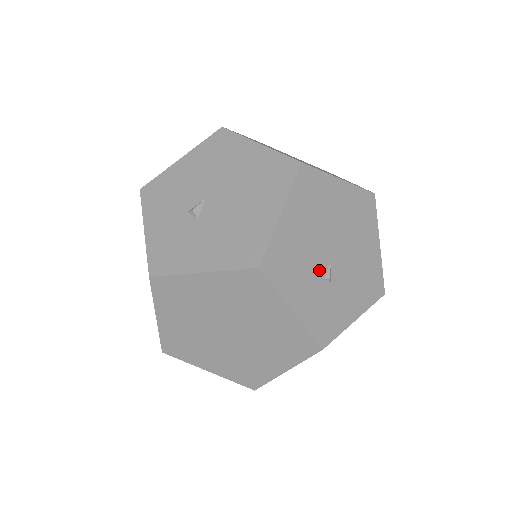
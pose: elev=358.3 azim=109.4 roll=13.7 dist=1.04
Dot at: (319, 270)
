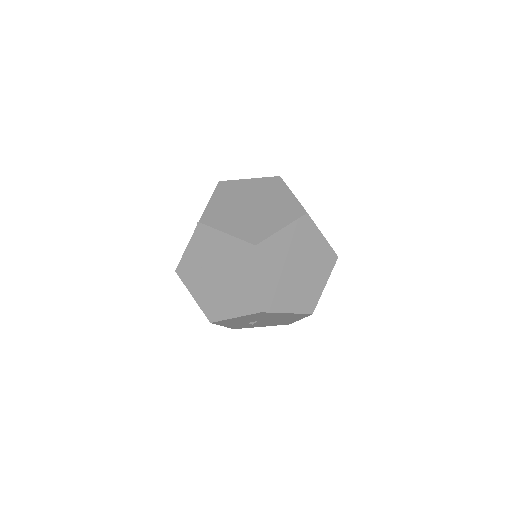
Dot at: occluded
